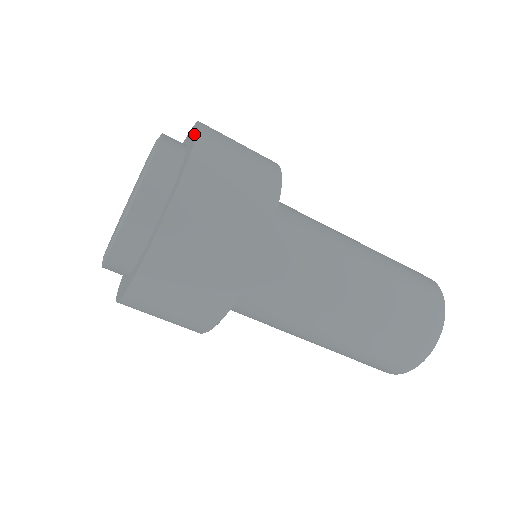
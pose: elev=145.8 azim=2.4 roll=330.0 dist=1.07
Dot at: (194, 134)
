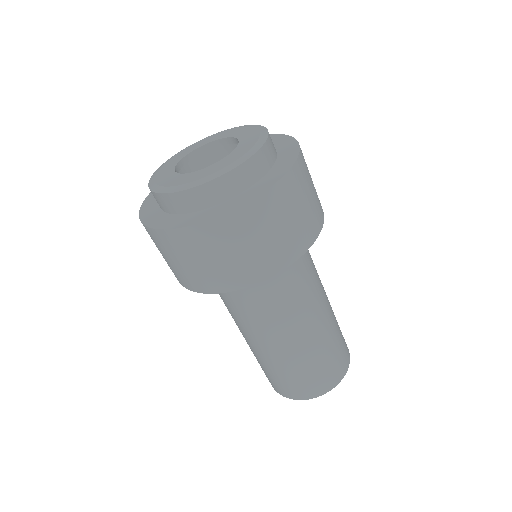
Dot at: (284, 167)
